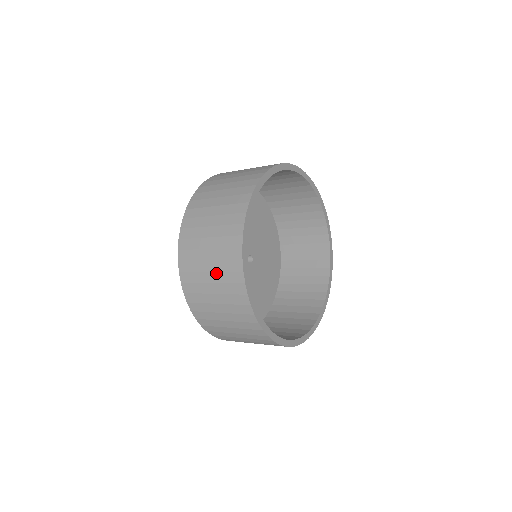
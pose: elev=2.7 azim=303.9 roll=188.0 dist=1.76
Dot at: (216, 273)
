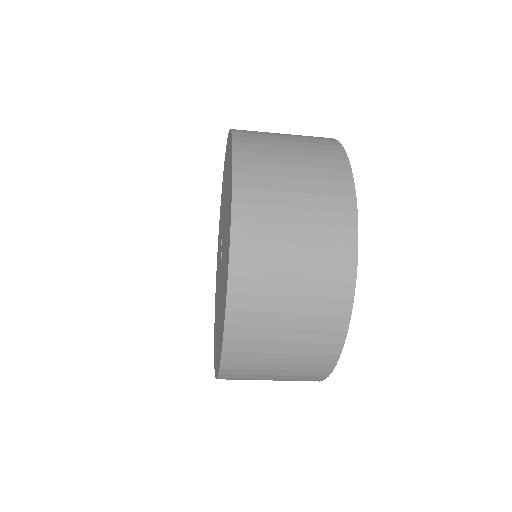
Dot at: (291, 364)
